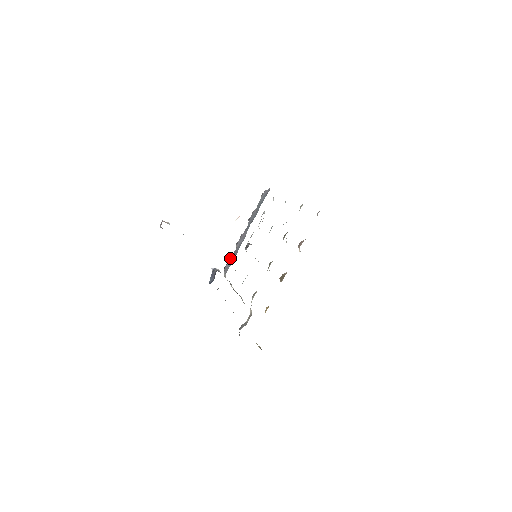
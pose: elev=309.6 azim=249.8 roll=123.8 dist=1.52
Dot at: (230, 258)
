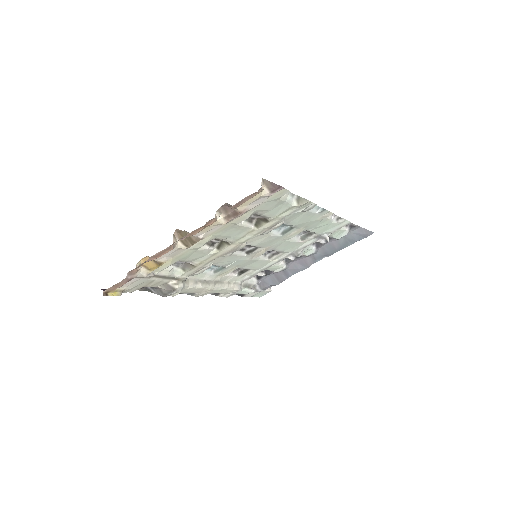
Dot at: (275, 274)
